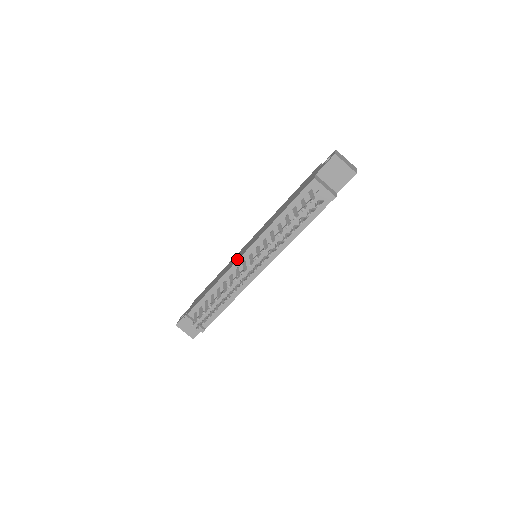
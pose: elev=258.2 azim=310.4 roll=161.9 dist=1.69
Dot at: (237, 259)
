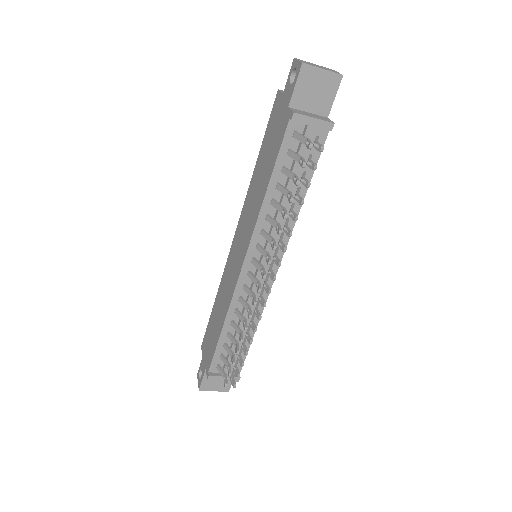
Dot at: (237, 275)
